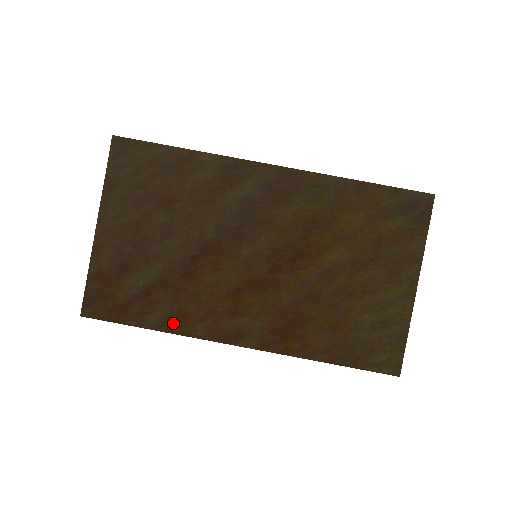
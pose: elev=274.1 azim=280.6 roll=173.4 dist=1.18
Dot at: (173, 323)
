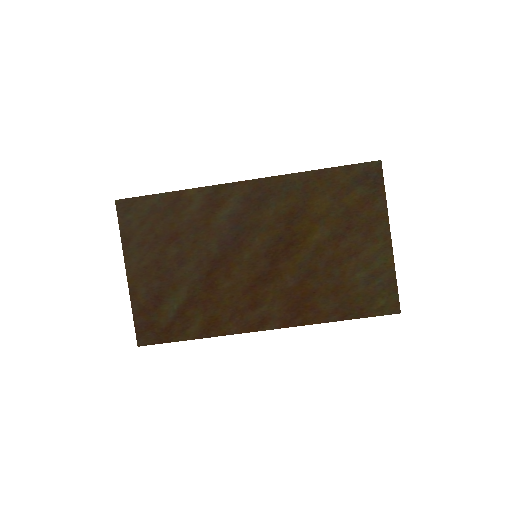
Dot at: (210, 329)
